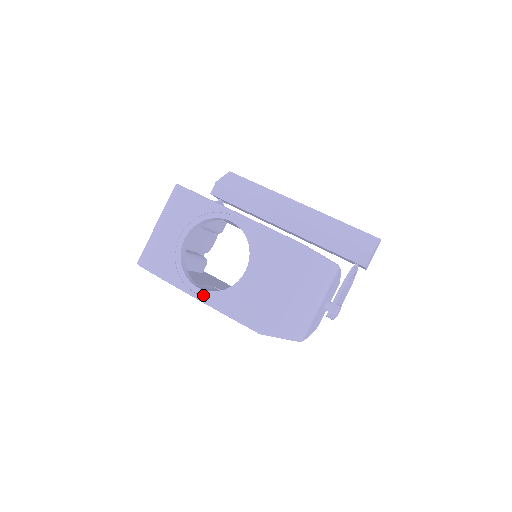
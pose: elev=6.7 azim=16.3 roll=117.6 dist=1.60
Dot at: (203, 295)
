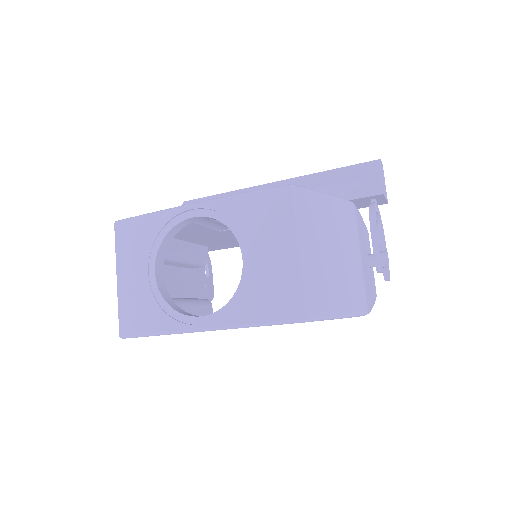
Dot at: (211, 321)
